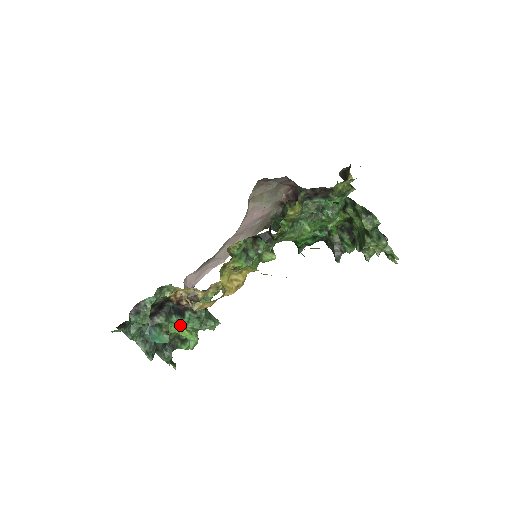
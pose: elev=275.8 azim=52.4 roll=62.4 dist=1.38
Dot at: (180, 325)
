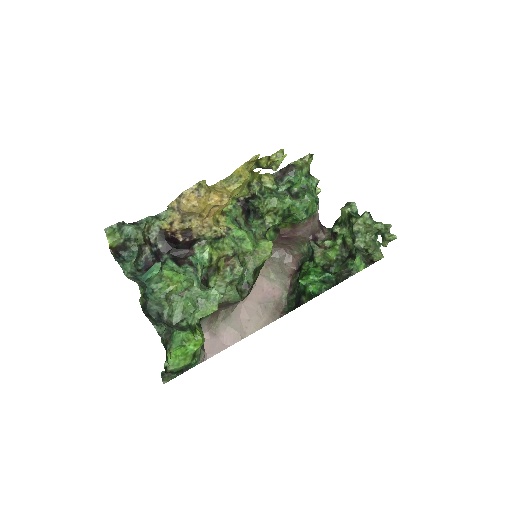
Dot at: (175, 271)
